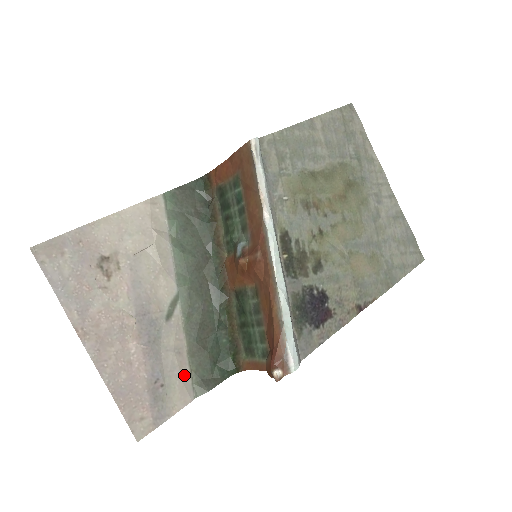
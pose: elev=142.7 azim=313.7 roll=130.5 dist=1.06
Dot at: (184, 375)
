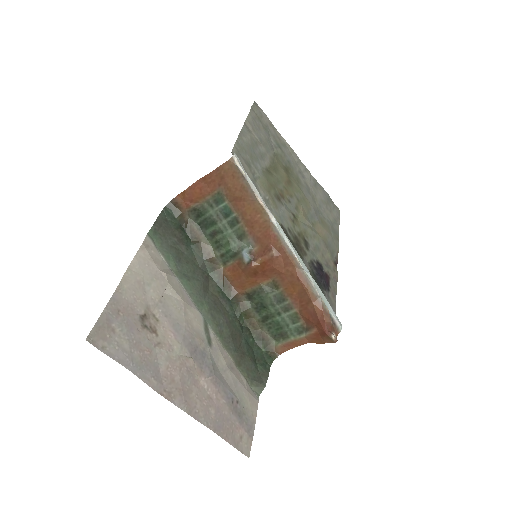
Dot at: (244, 384)
